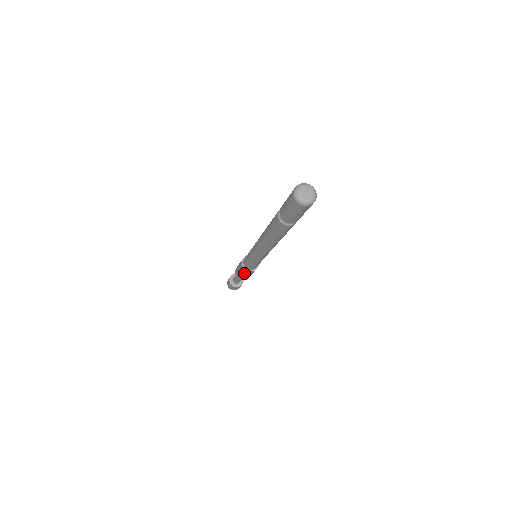
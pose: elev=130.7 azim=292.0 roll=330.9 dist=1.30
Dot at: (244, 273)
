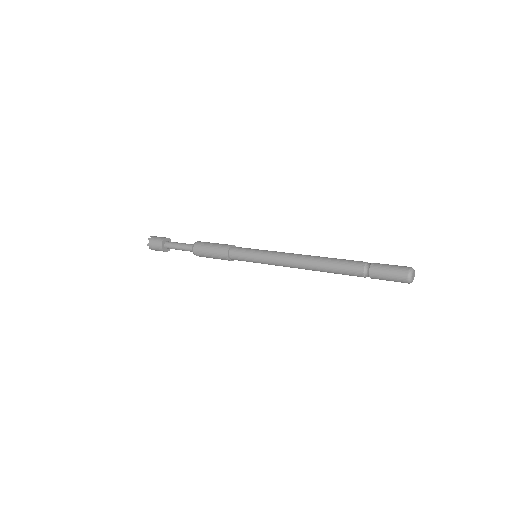
Dot at: occluded
